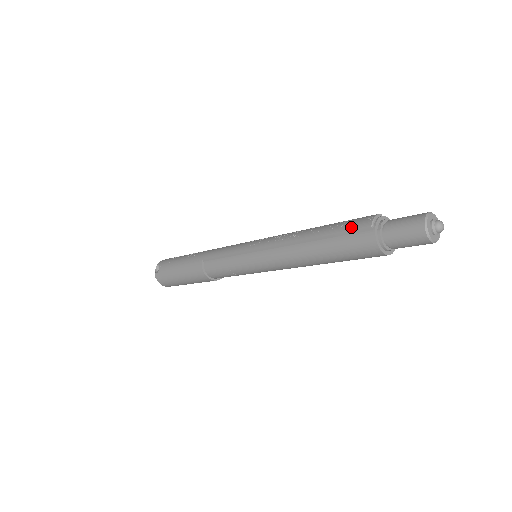
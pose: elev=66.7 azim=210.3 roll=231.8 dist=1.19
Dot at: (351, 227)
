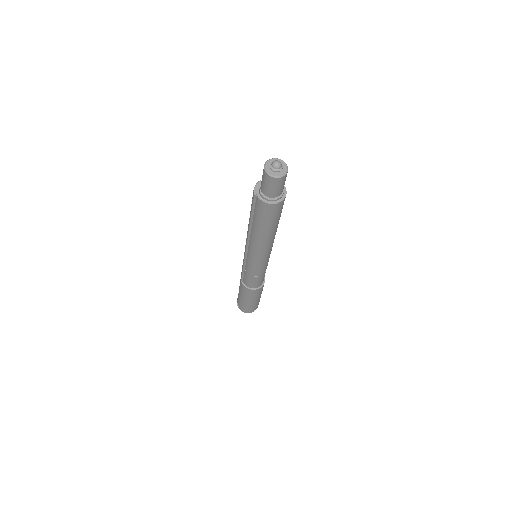
Dot at: (252, 203)
